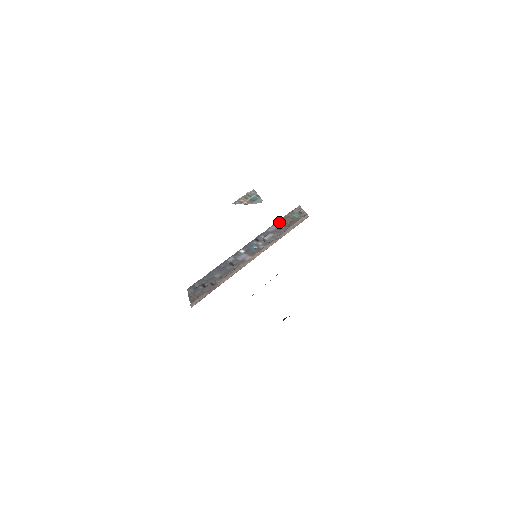
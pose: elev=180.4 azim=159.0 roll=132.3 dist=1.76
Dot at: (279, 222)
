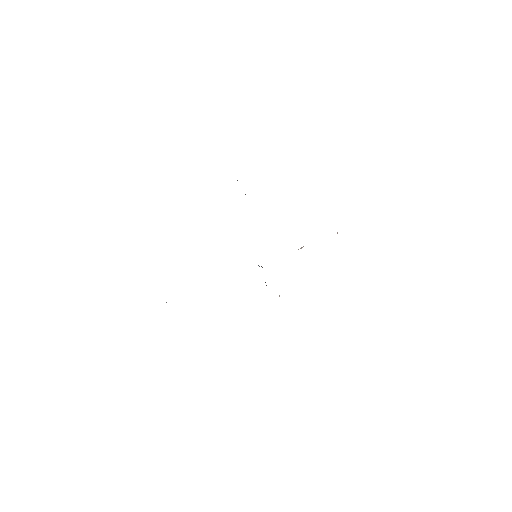
Dot at: occluded
